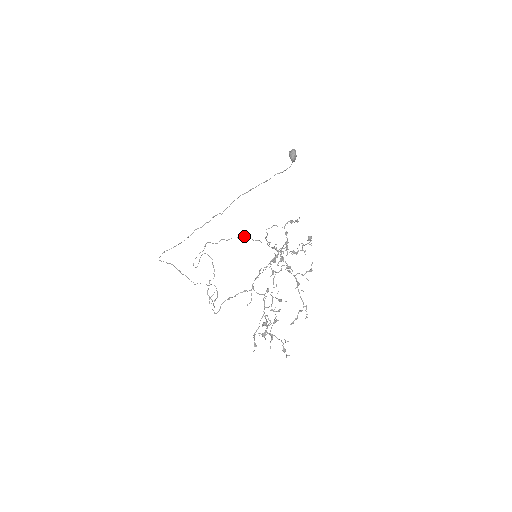
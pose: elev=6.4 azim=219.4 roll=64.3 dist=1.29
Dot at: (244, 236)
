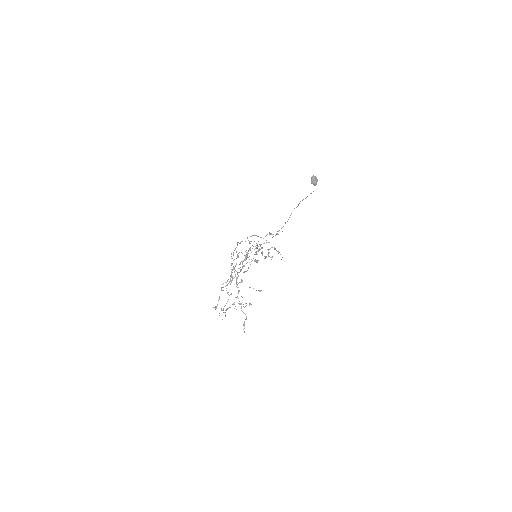
Dot at: occluded
